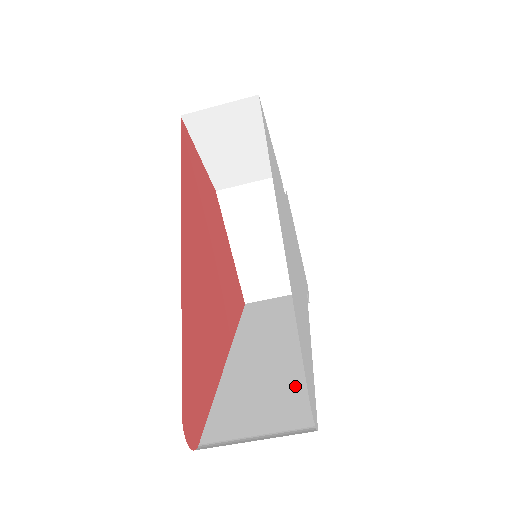
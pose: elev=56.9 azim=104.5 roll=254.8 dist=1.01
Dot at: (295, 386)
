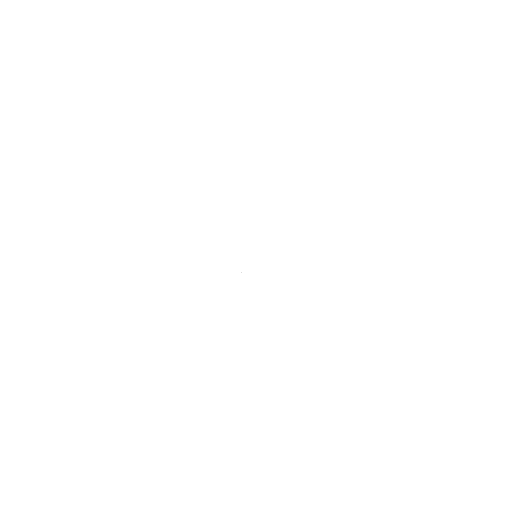
Dot at: occluded
